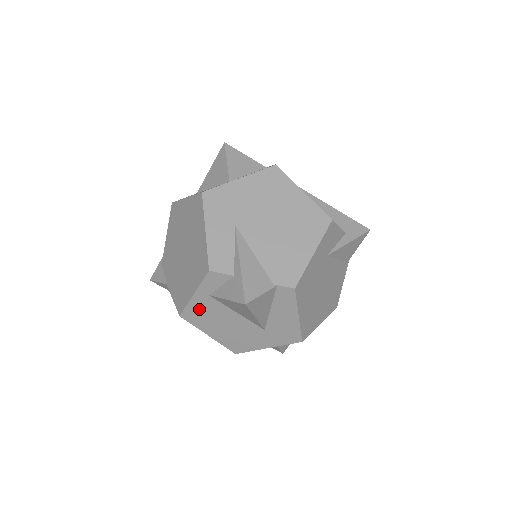
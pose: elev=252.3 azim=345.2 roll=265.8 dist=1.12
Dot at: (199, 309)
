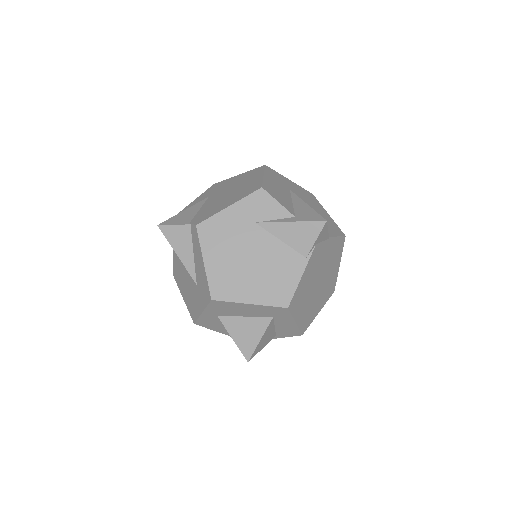
Dot at: (176, 264)
